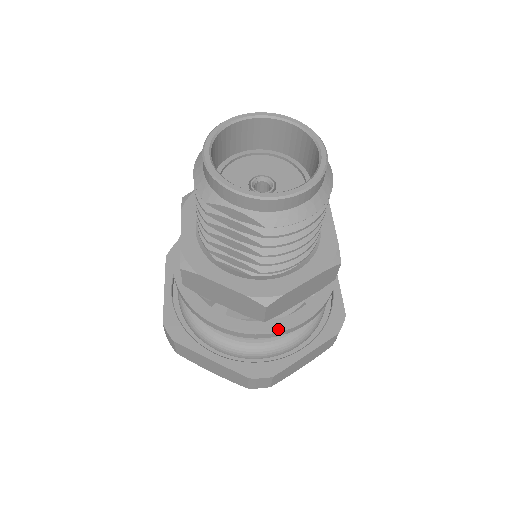
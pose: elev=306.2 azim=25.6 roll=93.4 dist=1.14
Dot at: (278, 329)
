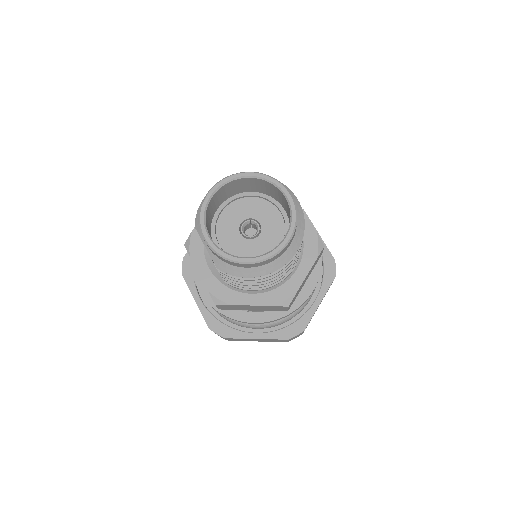
Dot at: (233, 316)
